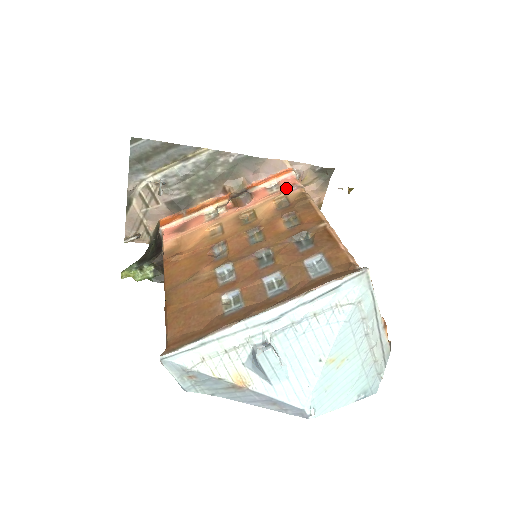
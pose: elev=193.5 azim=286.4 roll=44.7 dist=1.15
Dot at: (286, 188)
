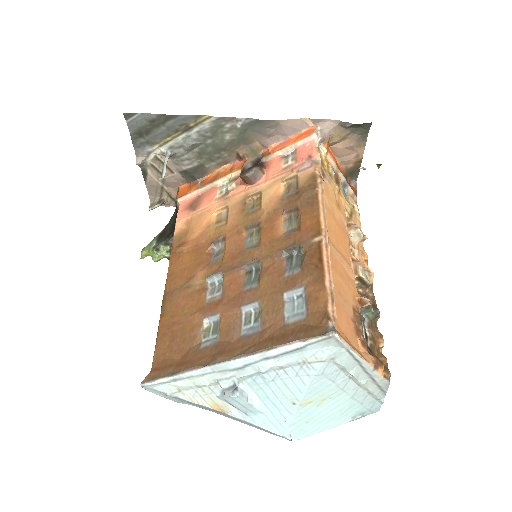
Dot at: (300, 162)
